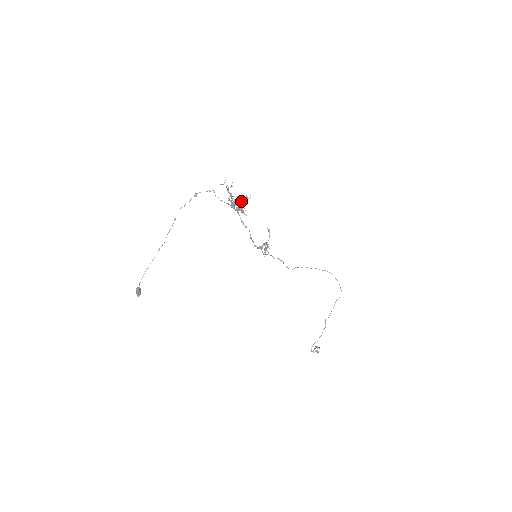
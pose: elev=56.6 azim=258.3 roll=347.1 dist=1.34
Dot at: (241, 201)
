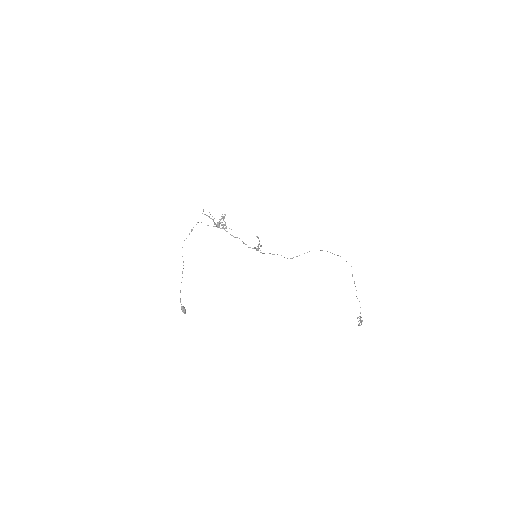
Dot at: occluded
